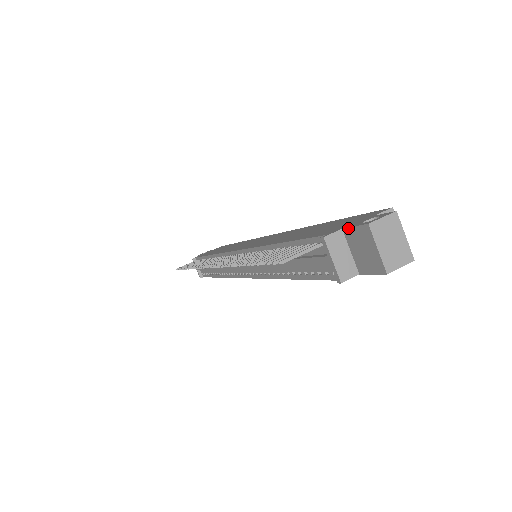
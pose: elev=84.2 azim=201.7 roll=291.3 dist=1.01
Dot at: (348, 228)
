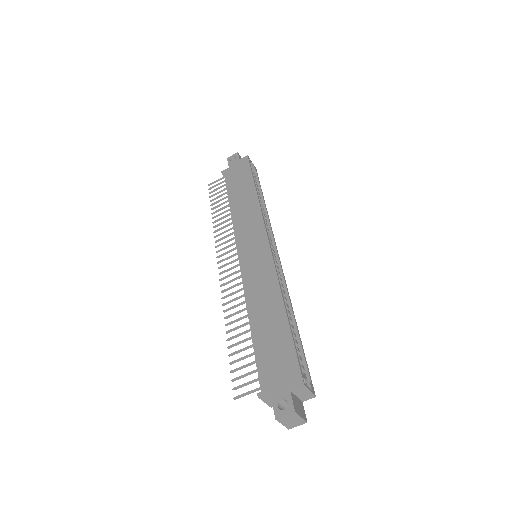
Dot at: occluded
